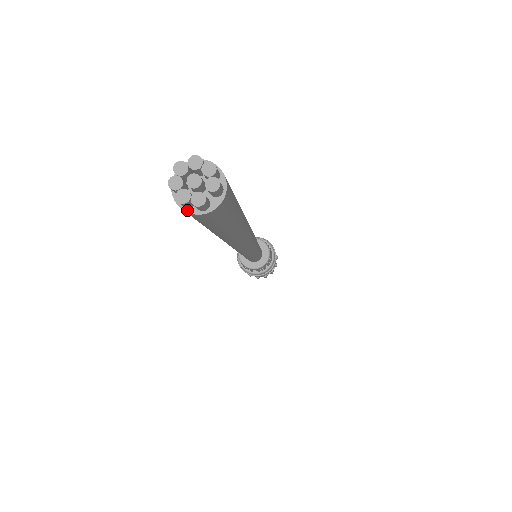
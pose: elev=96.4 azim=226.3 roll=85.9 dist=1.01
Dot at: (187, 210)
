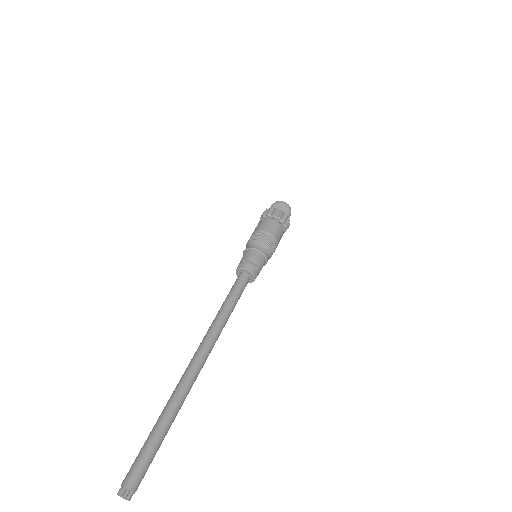
Dot at: occluded
